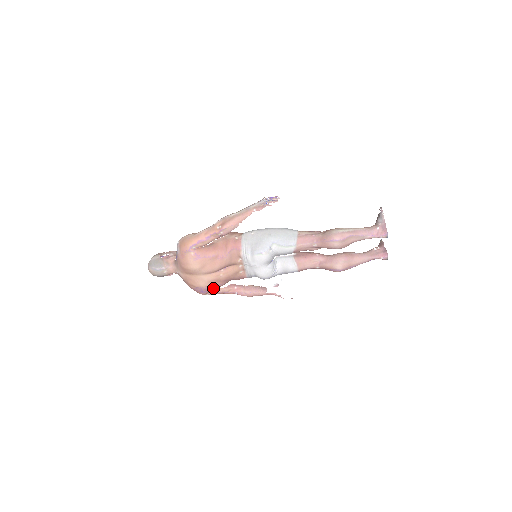
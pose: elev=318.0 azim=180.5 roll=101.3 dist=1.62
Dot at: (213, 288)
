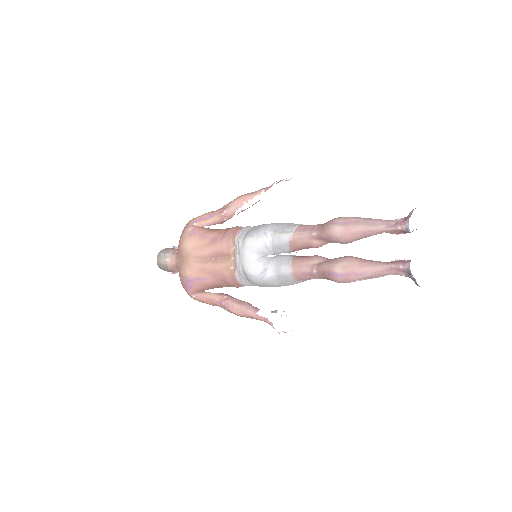
Dot at: (199, 283)
